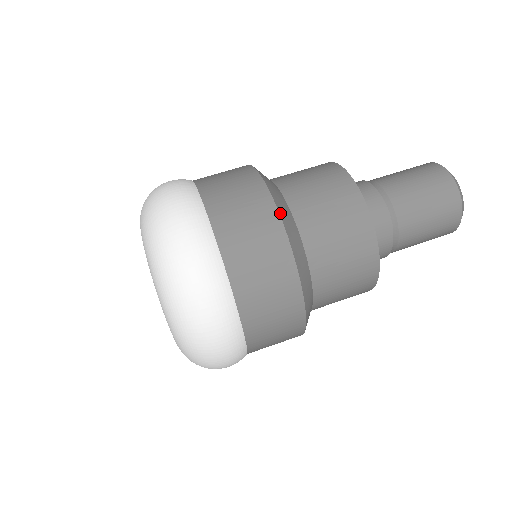
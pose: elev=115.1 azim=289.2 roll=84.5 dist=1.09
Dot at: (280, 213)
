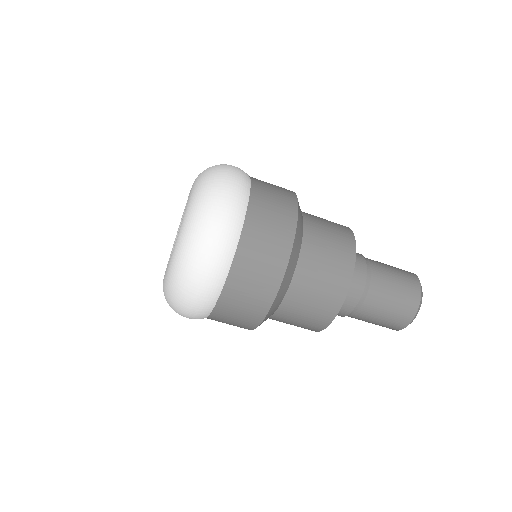
Dot at: (281, 285)
